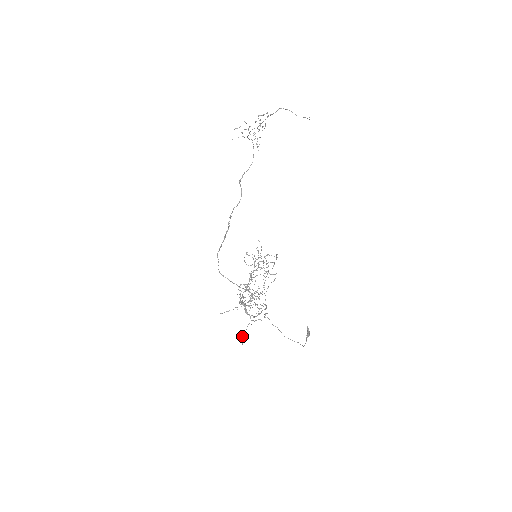
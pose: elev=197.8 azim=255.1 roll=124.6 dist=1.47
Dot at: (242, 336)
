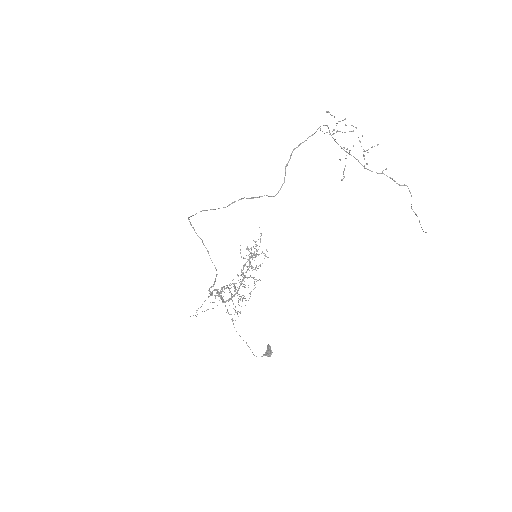
Dot at: occluded
